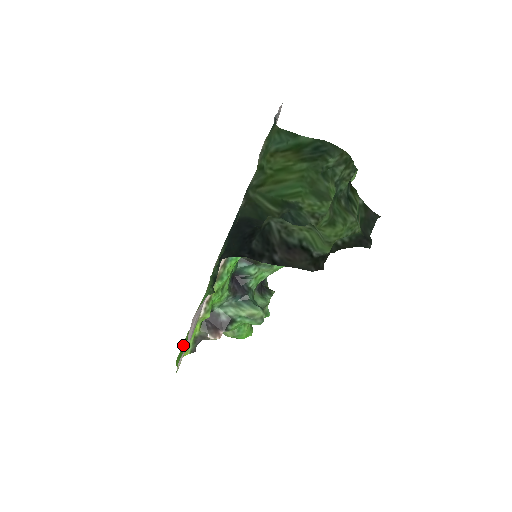
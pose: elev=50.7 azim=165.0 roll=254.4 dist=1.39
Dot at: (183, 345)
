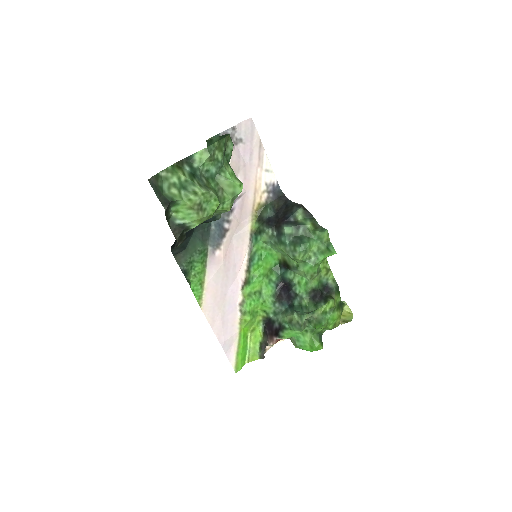
Dot at: (247, 348)
